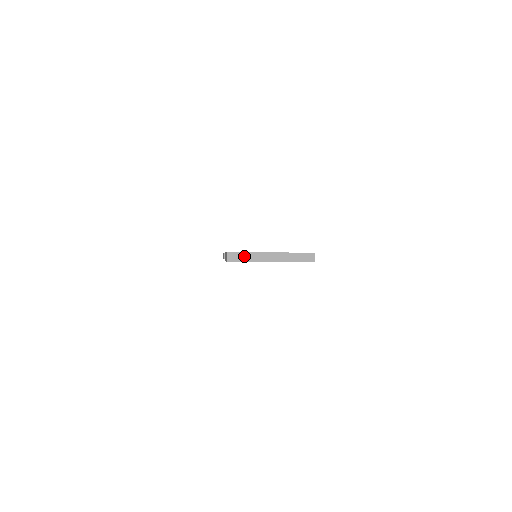
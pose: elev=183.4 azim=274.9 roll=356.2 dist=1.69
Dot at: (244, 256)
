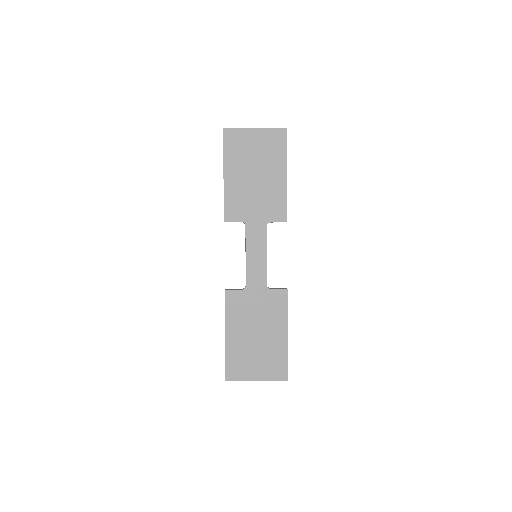
Dot at: (238, 380)
